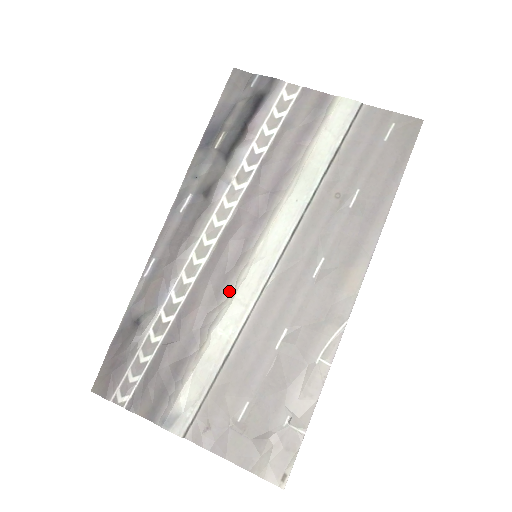
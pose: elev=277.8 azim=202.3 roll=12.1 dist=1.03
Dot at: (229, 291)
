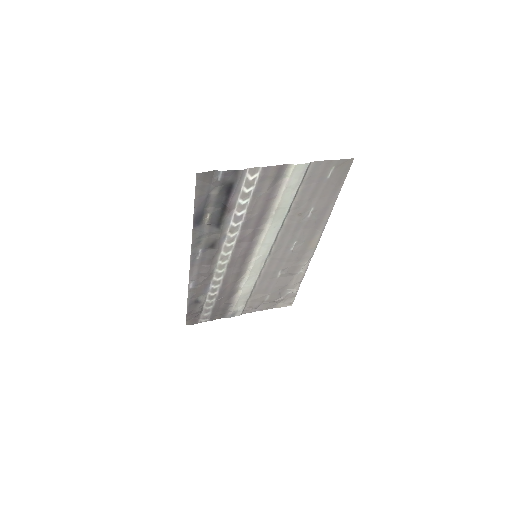
Dot at: (245, 272)
